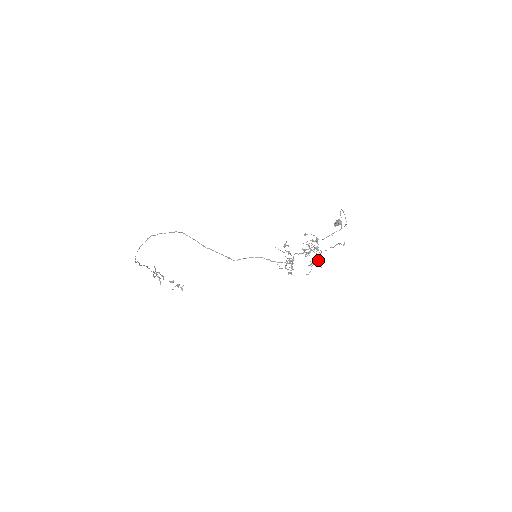
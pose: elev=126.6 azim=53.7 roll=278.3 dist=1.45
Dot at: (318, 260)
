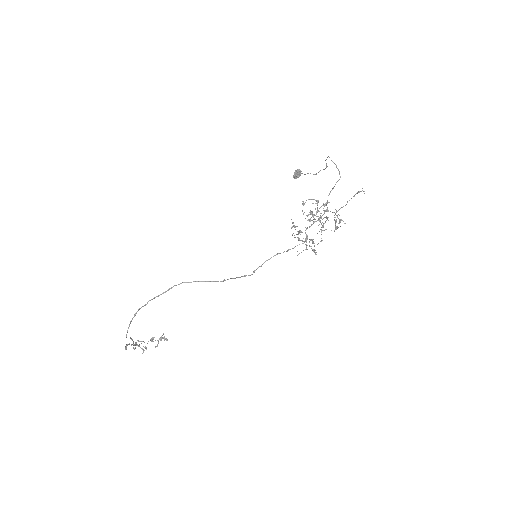
Dot at: (325, 222)
